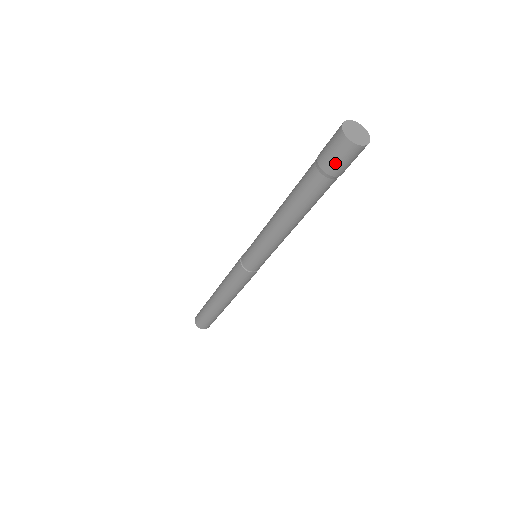
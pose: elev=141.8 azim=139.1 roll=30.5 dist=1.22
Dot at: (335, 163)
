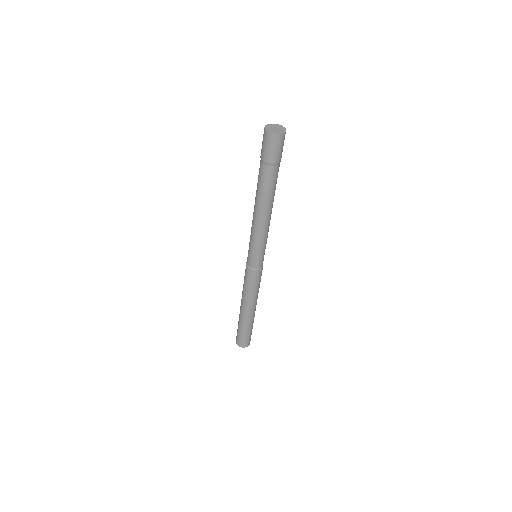
Dot at: (264, 150)
